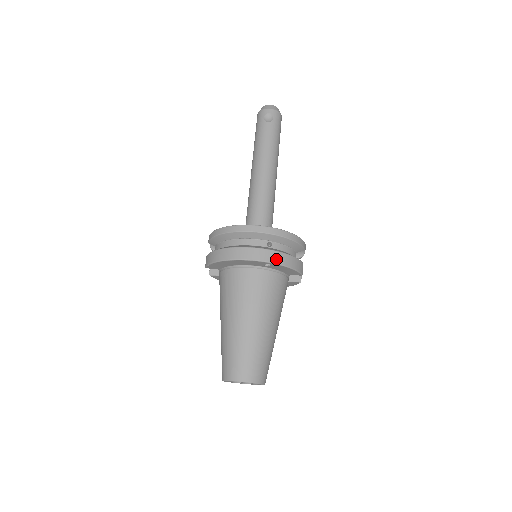
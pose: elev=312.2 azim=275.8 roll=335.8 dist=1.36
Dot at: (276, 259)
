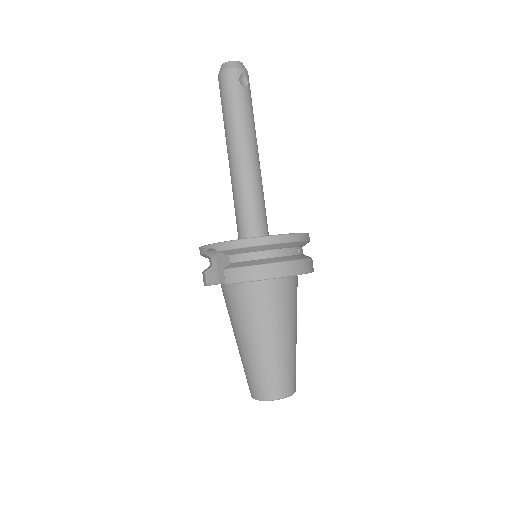
Dot at: (311, 267)
